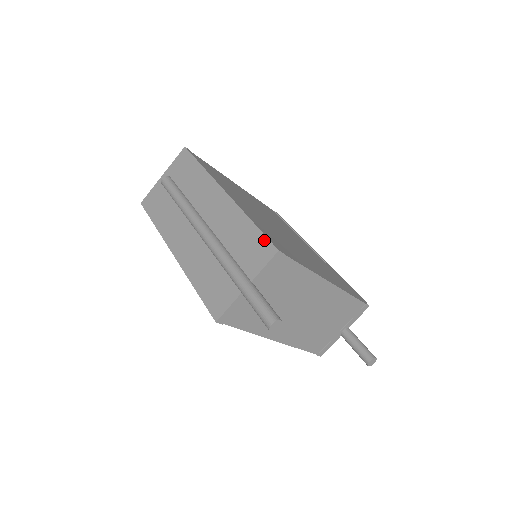
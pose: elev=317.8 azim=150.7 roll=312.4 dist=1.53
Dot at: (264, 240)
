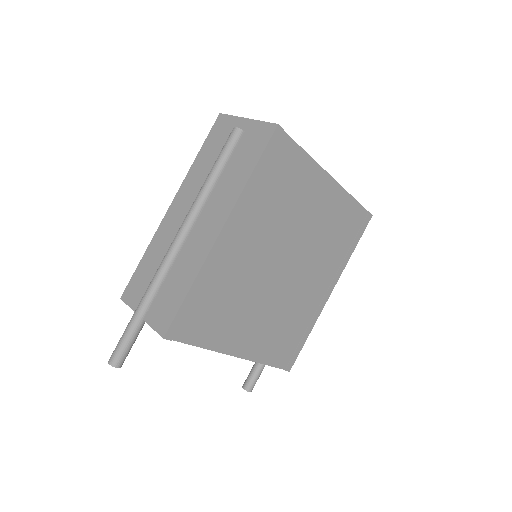
Dot at: (172, 316)
